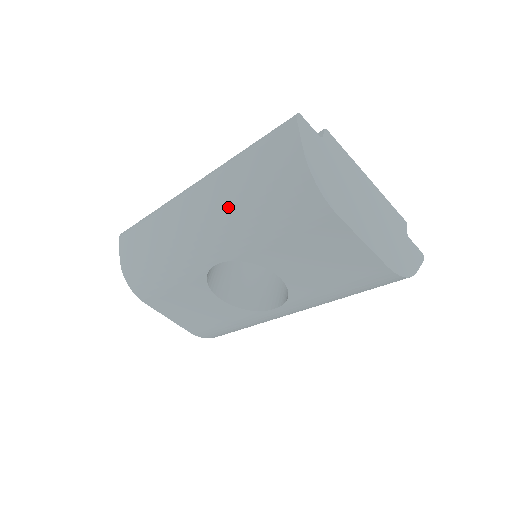
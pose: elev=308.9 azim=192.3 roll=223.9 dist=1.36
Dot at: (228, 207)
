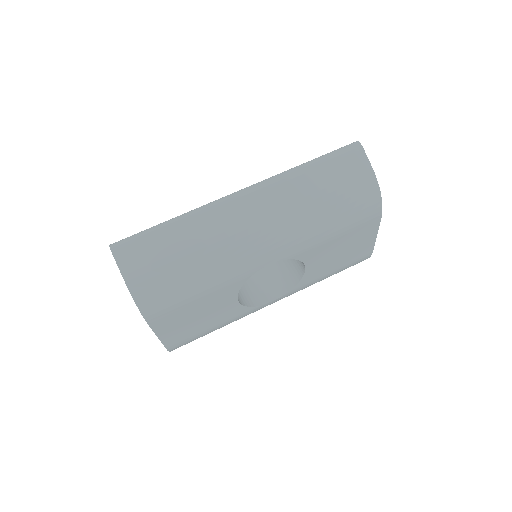
Dot at: (301, 212)
